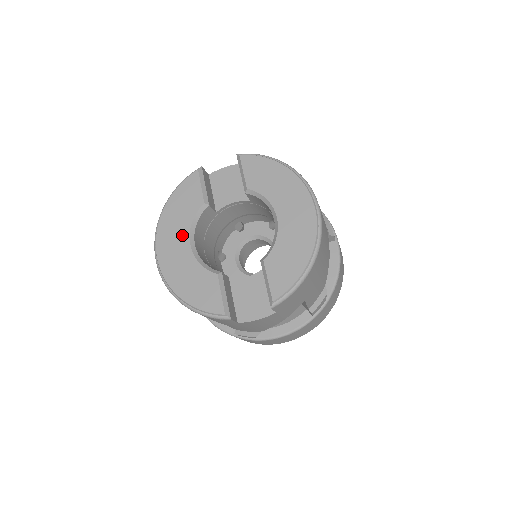
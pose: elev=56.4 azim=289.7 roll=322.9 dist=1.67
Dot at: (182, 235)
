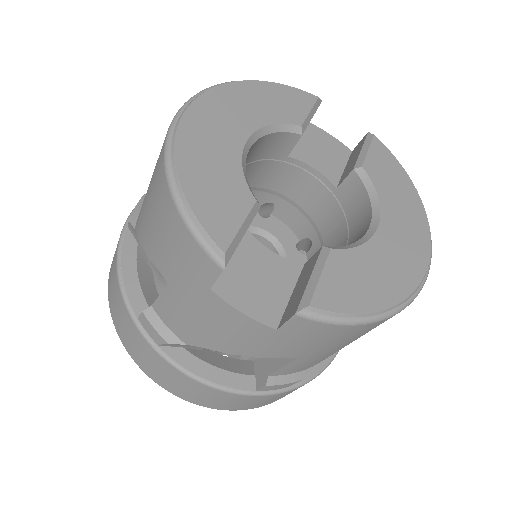
Dot at: (246, 121)
